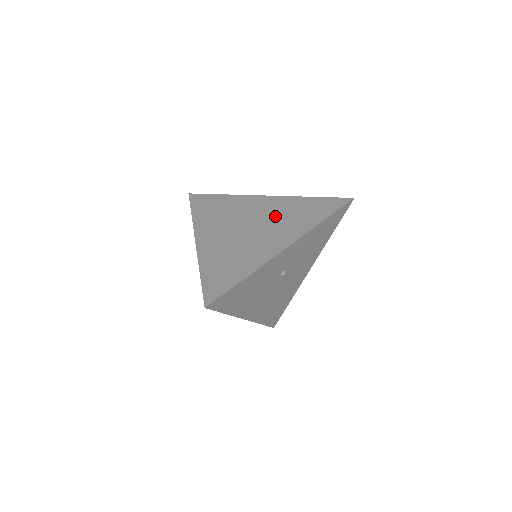
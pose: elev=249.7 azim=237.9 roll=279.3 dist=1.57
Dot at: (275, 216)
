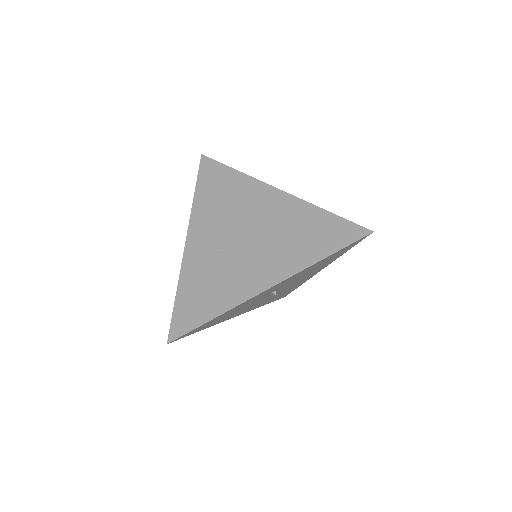
Dot at: (275, 230)
